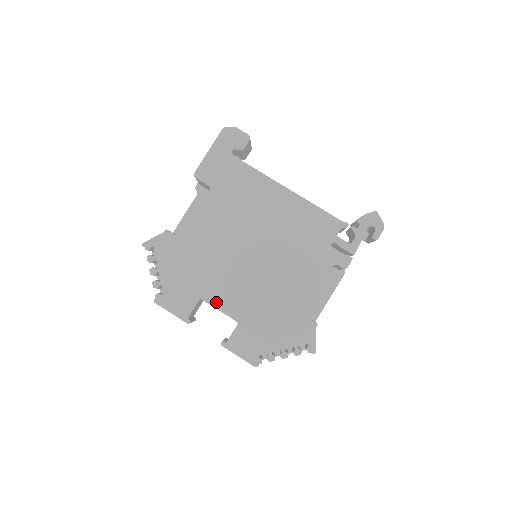
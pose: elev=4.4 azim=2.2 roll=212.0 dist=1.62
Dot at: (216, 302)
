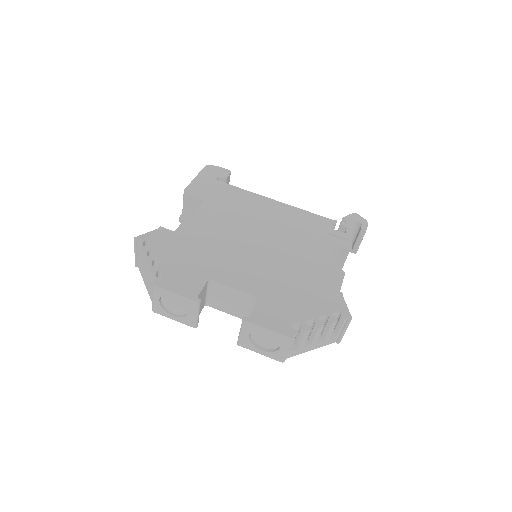
Dot at: (228, 281)
